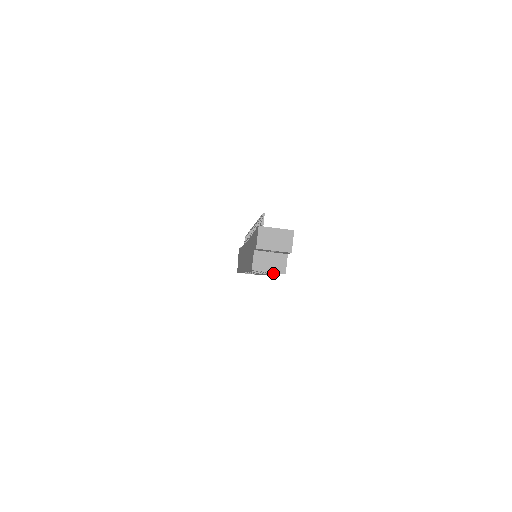
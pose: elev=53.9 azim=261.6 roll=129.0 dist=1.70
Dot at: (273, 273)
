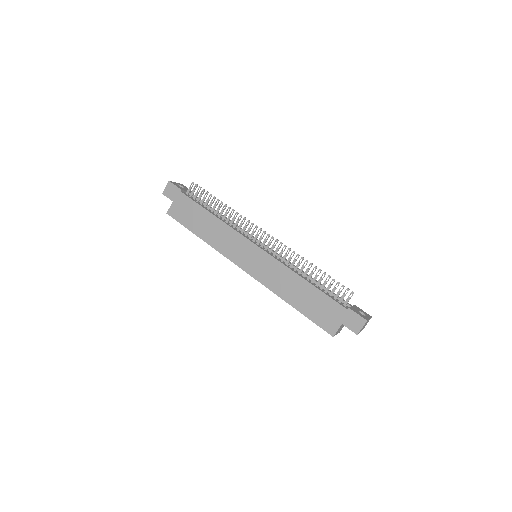
Dot at: occluded
